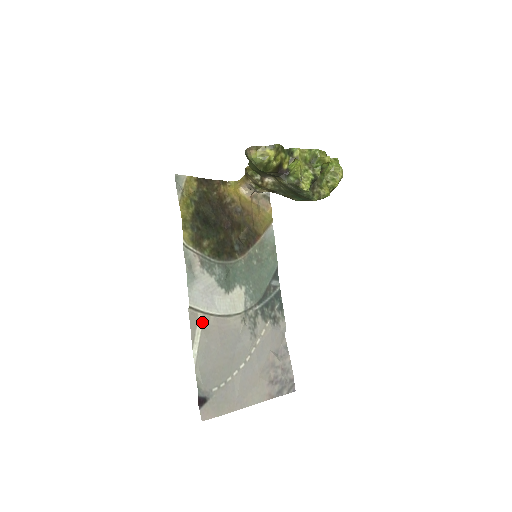
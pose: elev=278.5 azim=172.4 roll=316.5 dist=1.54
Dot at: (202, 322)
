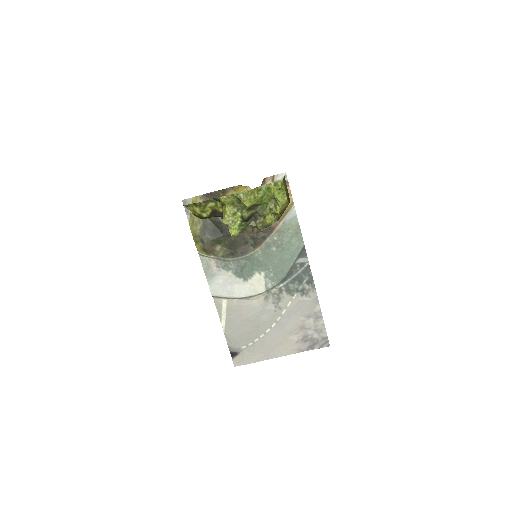
Dot at: (226, 304)
